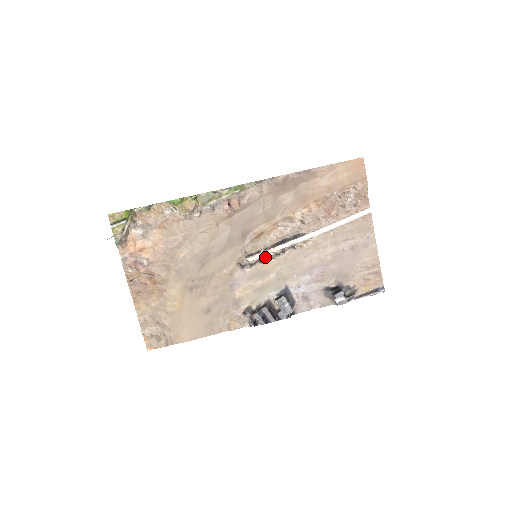
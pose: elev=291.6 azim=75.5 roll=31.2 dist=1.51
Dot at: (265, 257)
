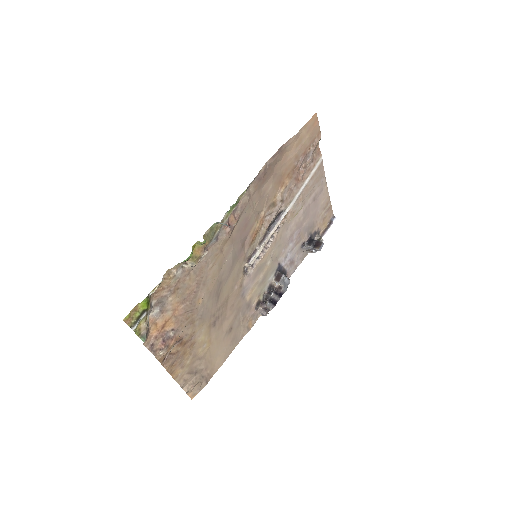
Dot at: occluded
